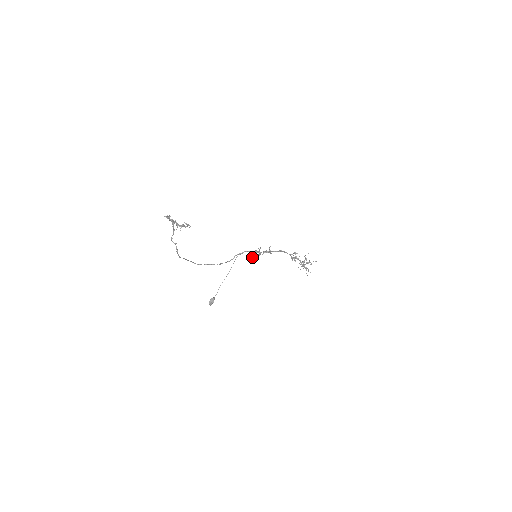
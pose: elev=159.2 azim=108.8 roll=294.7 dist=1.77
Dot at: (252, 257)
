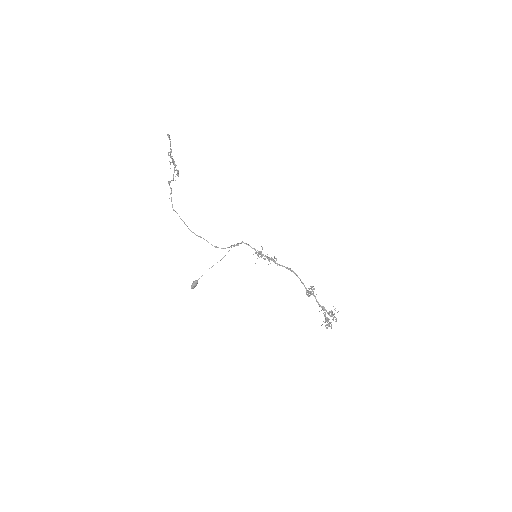
Dot at: (255, 263)
